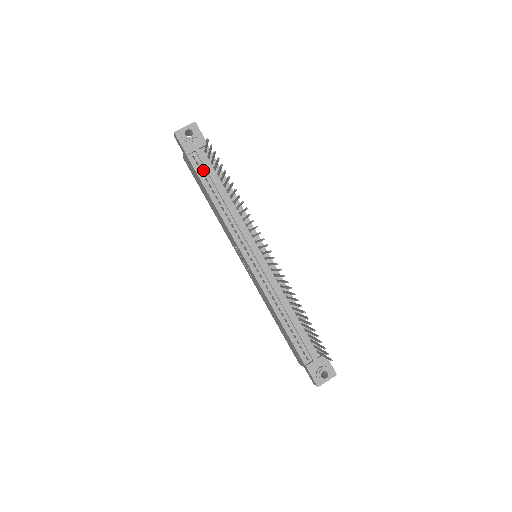
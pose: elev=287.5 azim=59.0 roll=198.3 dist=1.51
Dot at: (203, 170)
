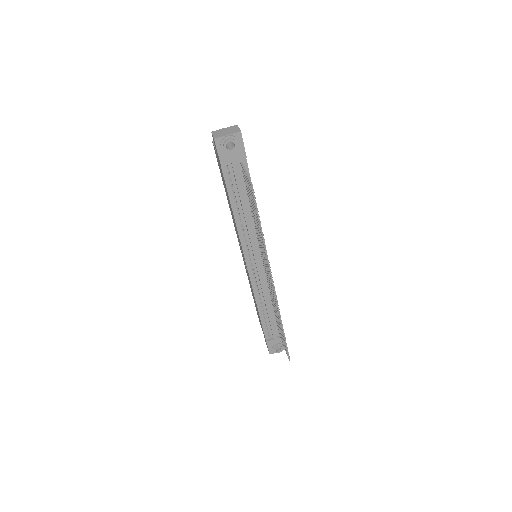
Dot at: (233, 181)
